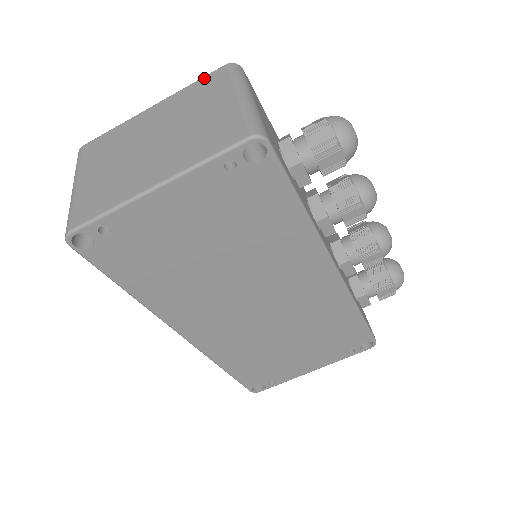
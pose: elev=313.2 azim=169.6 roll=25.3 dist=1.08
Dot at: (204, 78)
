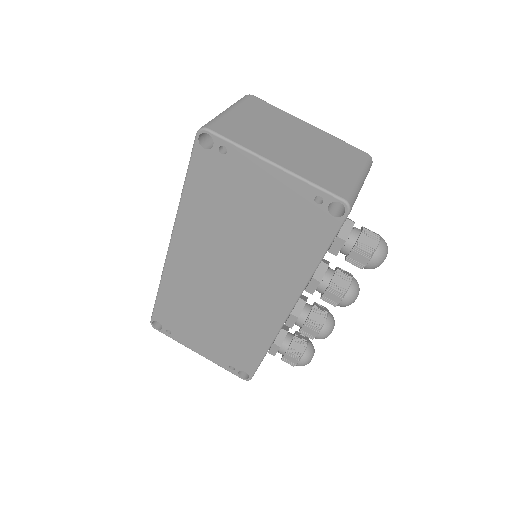
Dot at: (350, 145)
